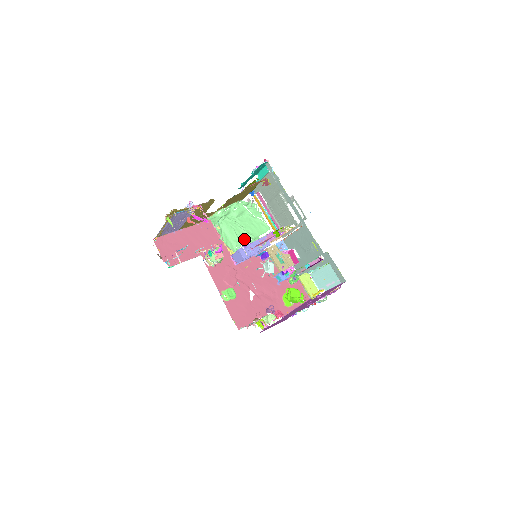
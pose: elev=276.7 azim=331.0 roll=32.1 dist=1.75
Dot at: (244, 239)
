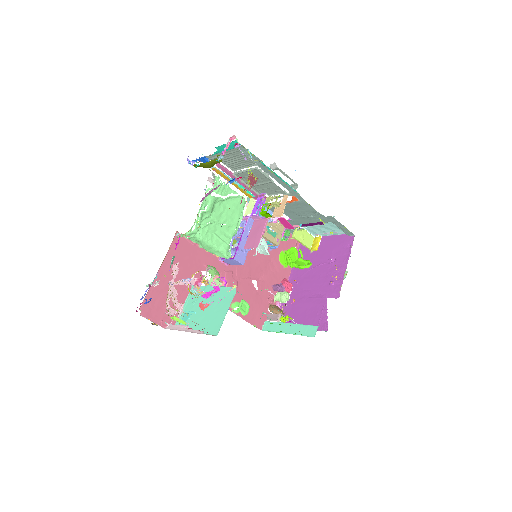
Dot at: (229, 236)
